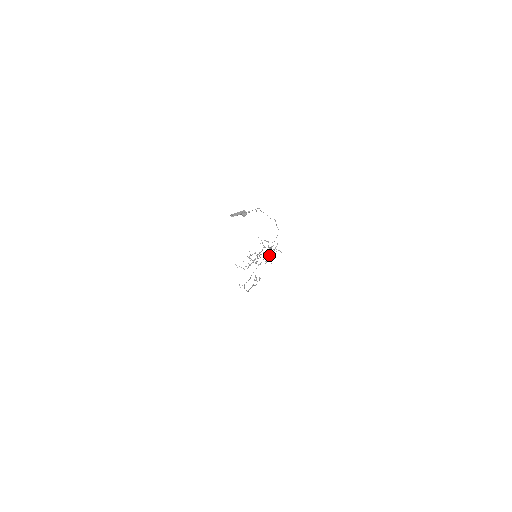
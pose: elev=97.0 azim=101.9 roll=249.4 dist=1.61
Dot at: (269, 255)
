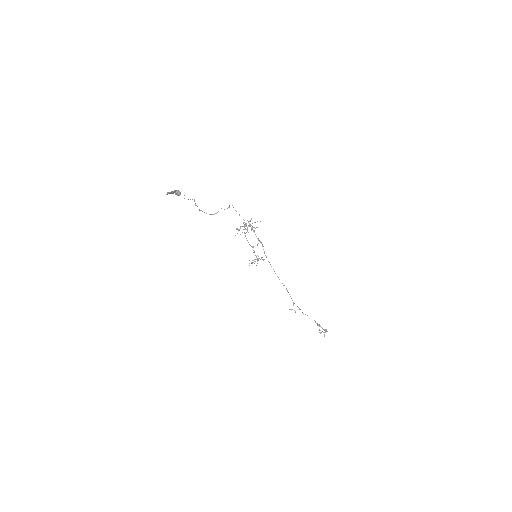
Dot at: occluded
